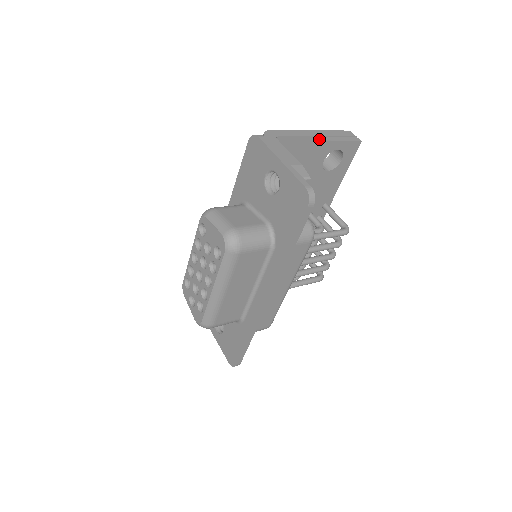
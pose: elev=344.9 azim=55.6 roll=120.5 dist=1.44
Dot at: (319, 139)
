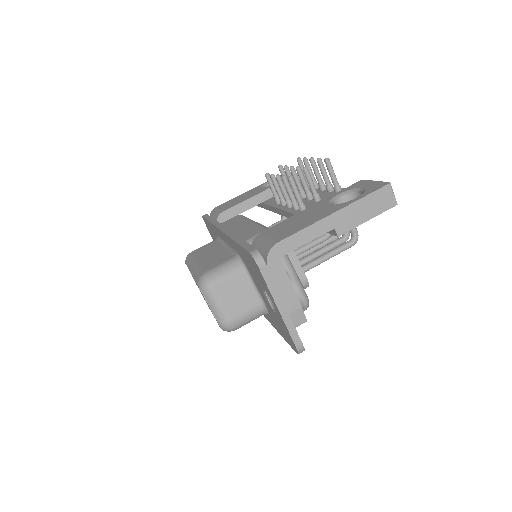
Dot at: (338, 231)
